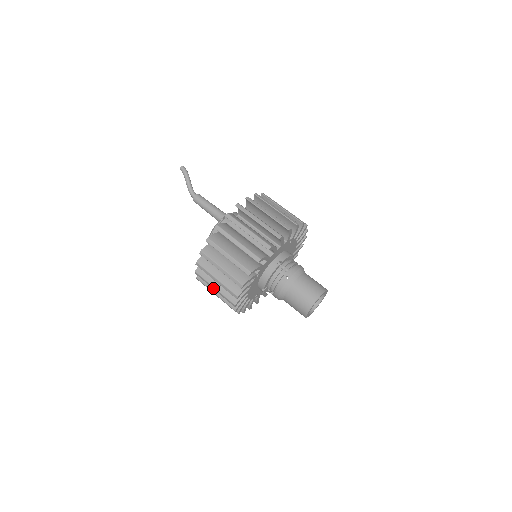
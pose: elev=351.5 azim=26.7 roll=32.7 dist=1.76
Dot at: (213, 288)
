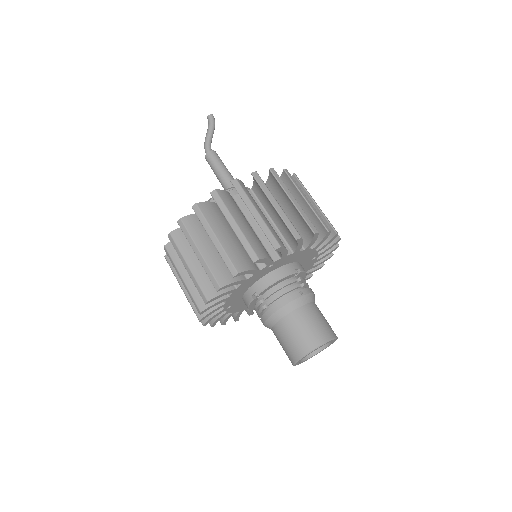
Dot at: (196, 252)
